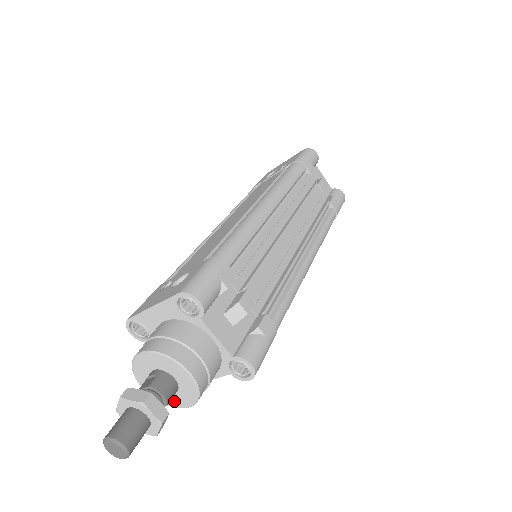
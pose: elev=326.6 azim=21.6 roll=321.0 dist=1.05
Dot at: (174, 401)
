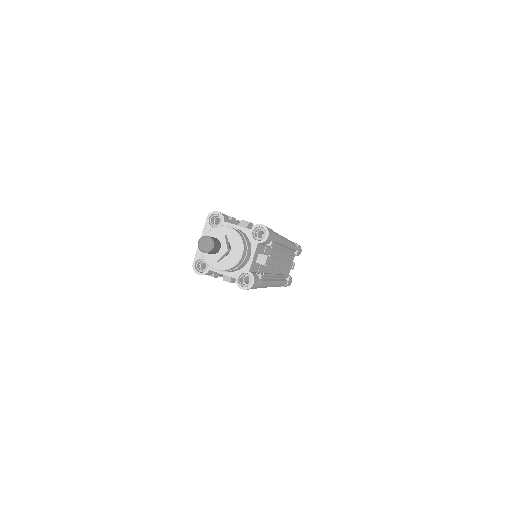
Dot at: (233, 258)
